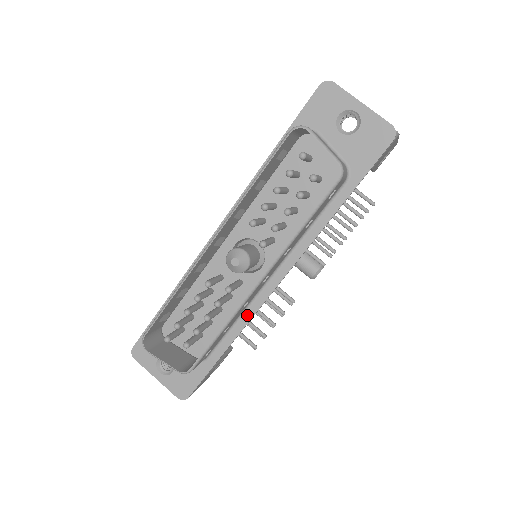
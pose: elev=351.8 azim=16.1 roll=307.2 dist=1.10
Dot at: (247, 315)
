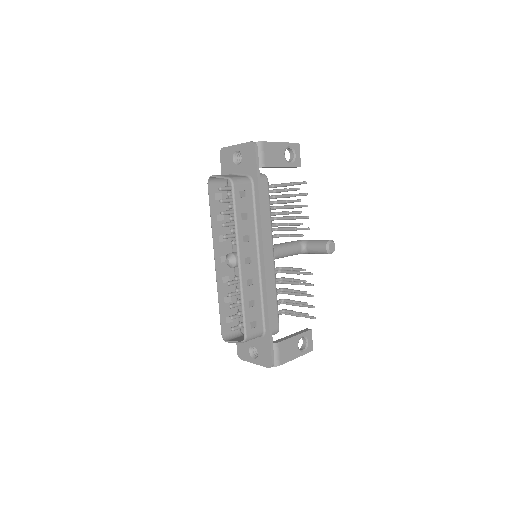
Dot at: (264, 289)
